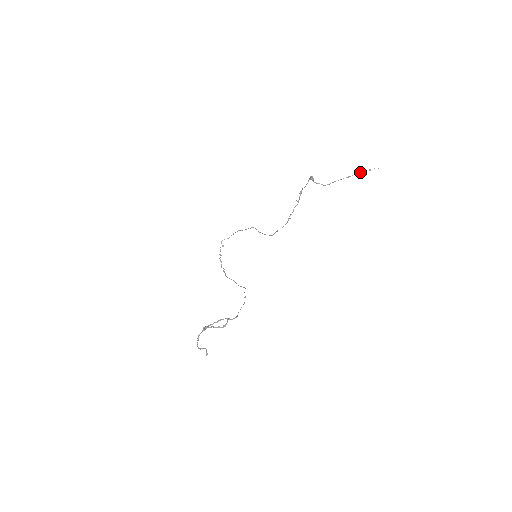
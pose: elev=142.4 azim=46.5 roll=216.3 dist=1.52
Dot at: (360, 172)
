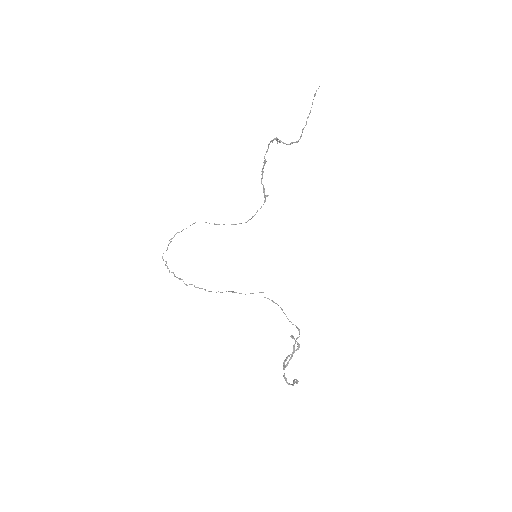
Dot at: (312, 104)
